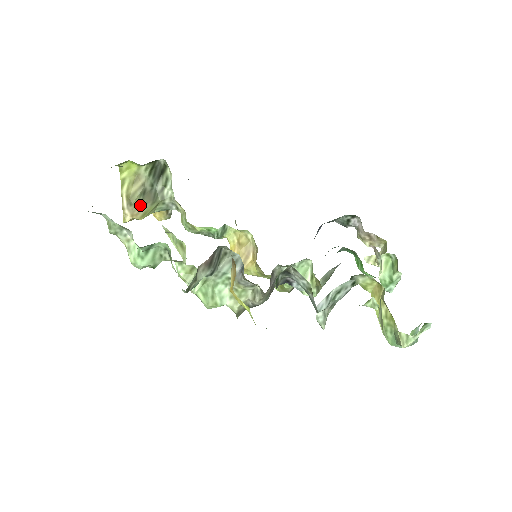
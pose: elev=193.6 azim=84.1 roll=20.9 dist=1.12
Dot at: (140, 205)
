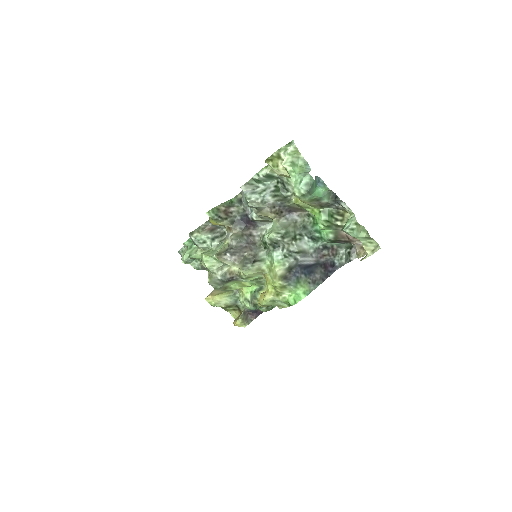
Dot at: (218, 291)
